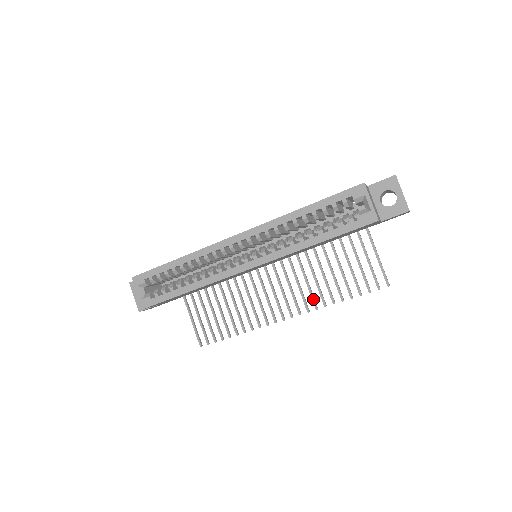
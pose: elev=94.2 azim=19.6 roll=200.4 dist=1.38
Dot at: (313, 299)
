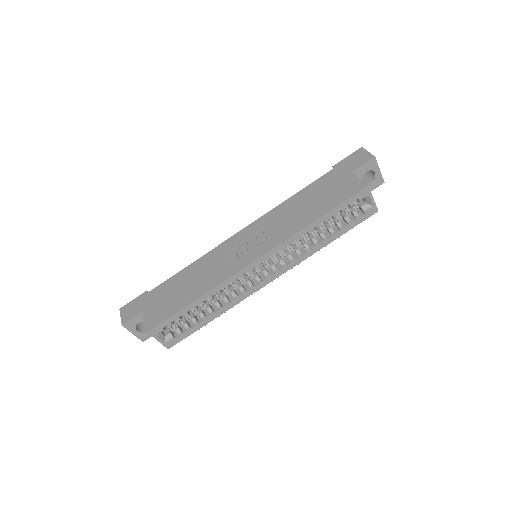
Dot at: occluded
